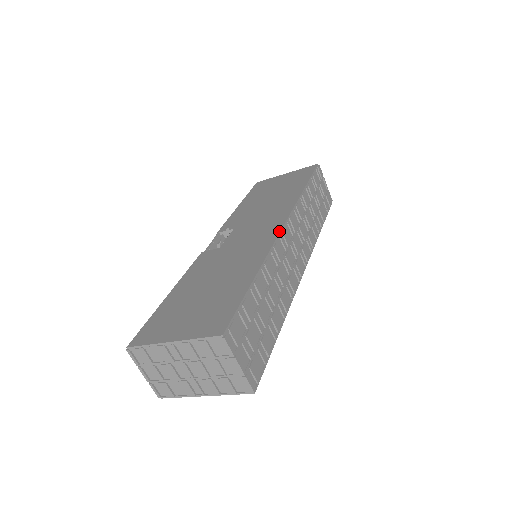
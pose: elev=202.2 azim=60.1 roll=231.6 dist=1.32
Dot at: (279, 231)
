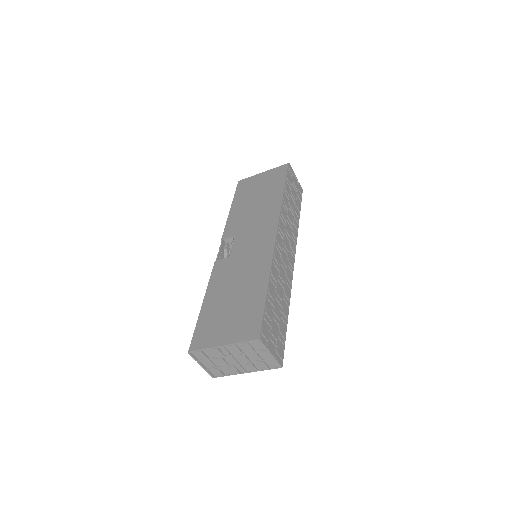
Dot at: (274, 241)
